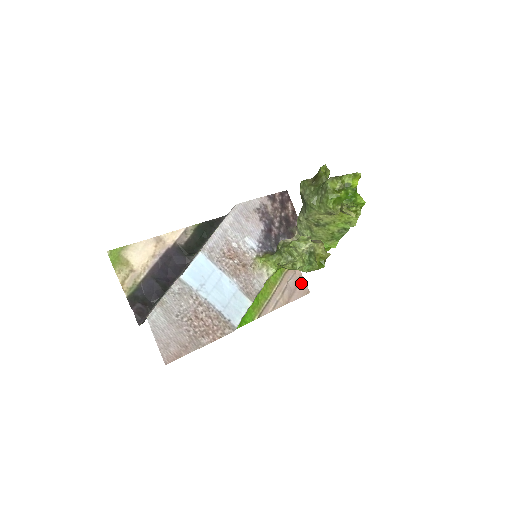
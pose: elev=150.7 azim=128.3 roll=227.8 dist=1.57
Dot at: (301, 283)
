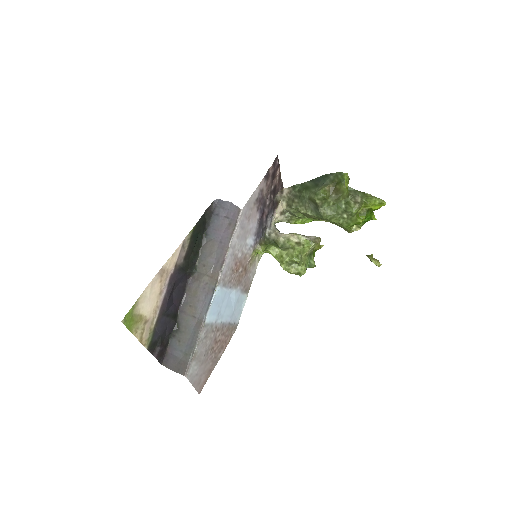
Dot at: occluded
